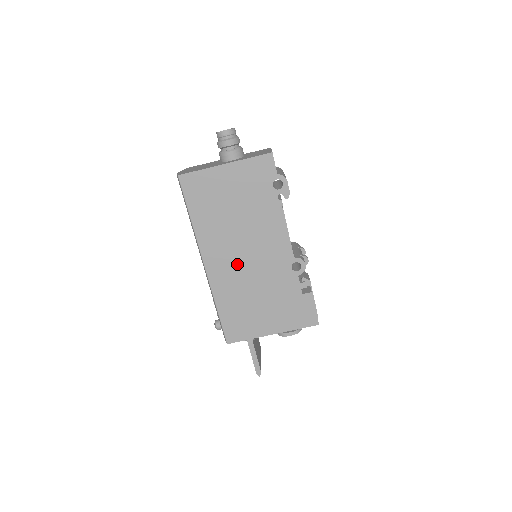
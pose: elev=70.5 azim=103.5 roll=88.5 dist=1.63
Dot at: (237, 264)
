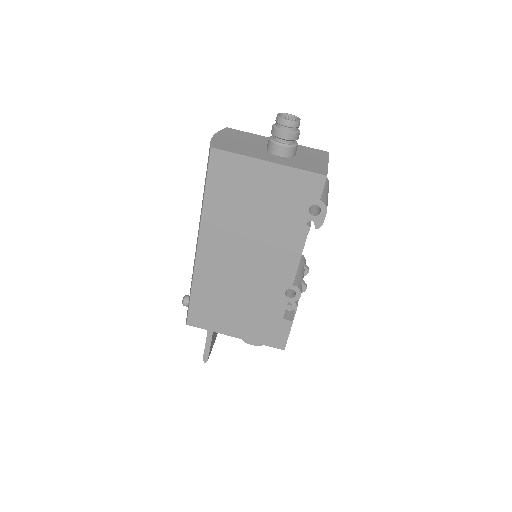
Dot at: (232, 263)
